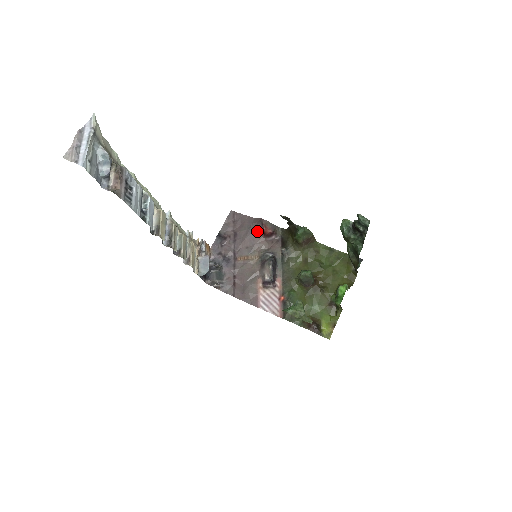
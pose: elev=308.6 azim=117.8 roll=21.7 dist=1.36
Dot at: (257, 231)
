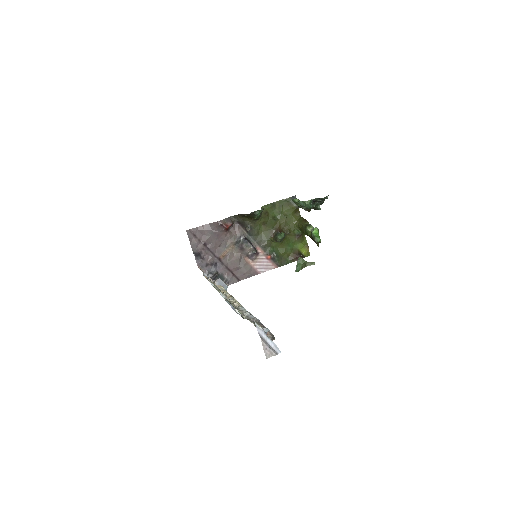
Dot at: (220, 231)
